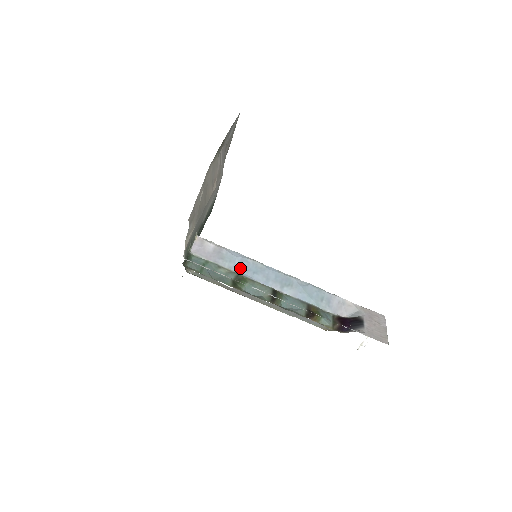
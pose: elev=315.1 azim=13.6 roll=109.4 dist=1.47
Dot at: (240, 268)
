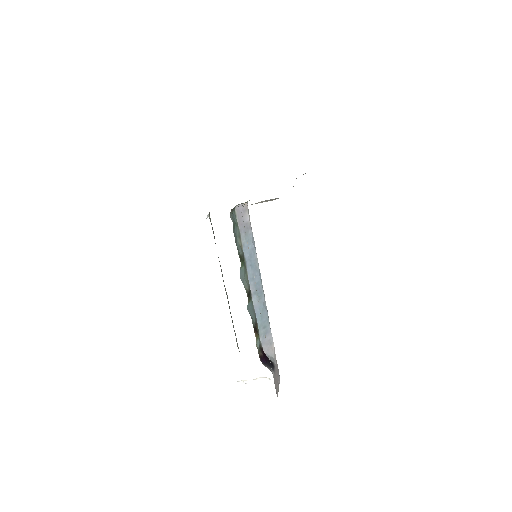
Dot at: (248, 252)
